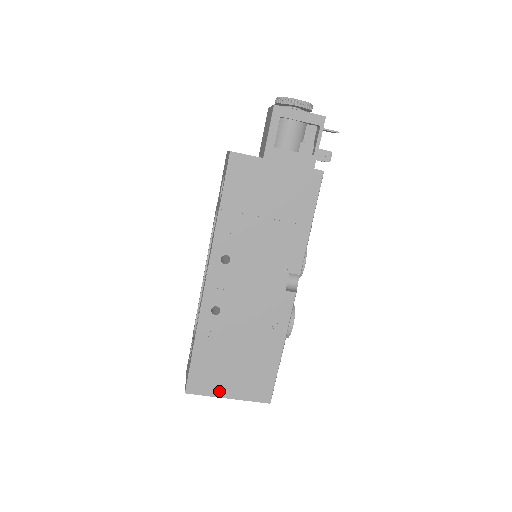
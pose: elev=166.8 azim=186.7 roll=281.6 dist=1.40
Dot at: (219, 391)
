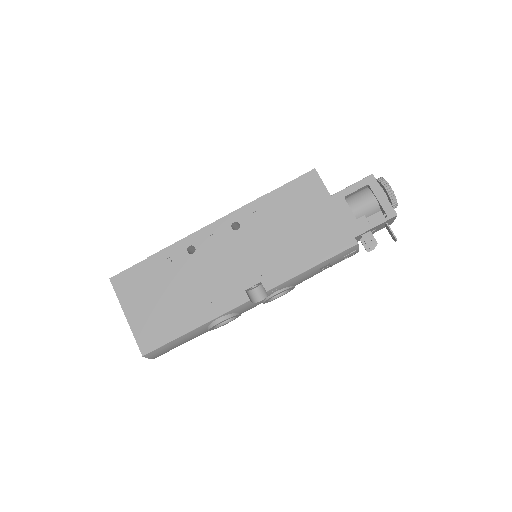
Dot at: (127, 304)
